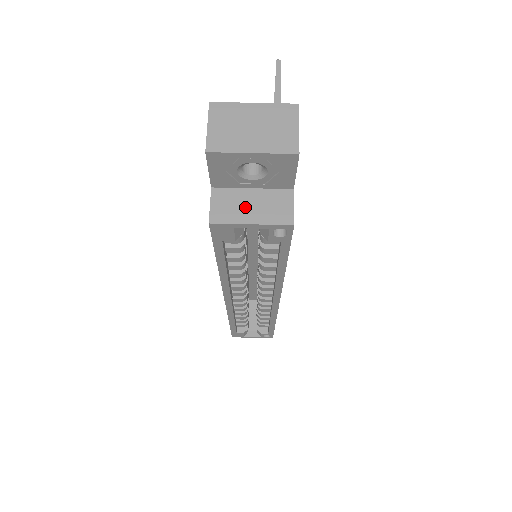
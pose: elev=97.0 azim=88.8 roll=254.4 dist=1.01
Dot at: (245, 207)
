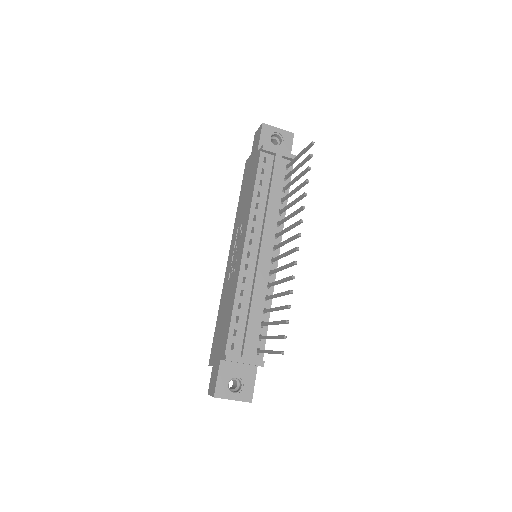
Dot at: occluded
